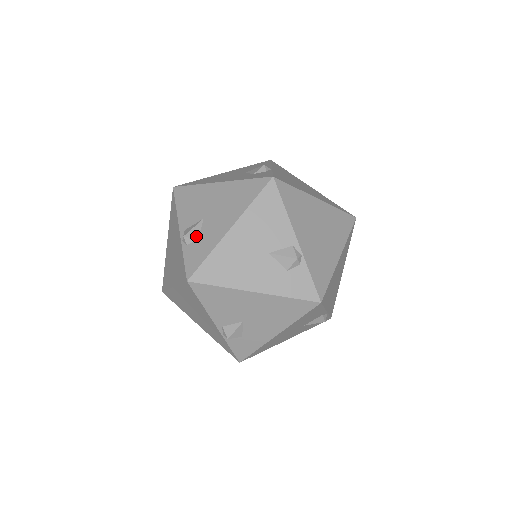
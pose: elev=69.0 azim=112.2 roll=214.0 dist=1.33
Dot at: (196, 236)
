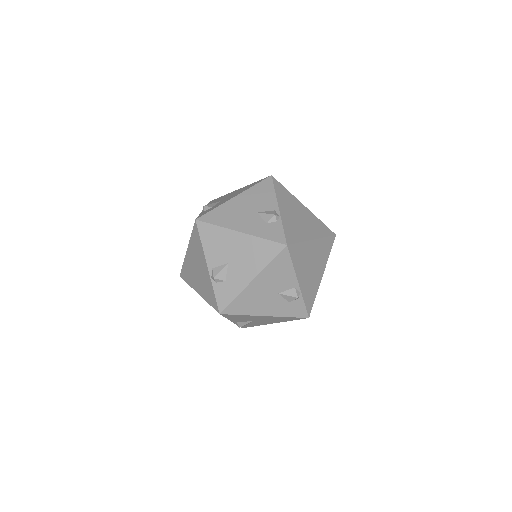
Dot at: (212, 206)
